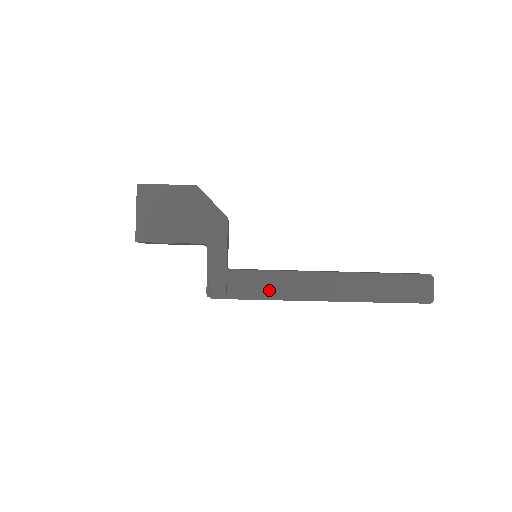
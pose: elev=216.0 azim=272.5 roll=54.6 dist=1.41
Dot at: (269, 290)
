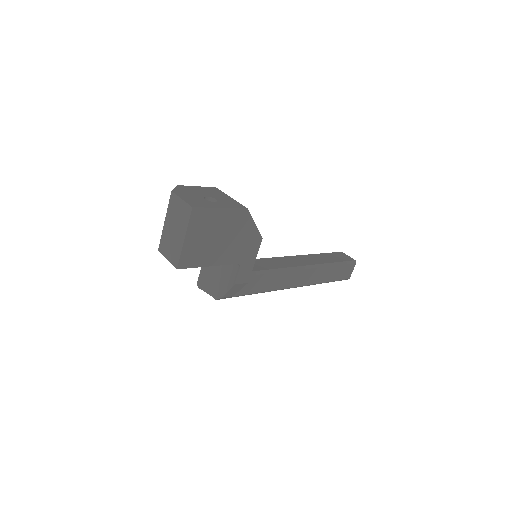
Dot at: (262, 287)
